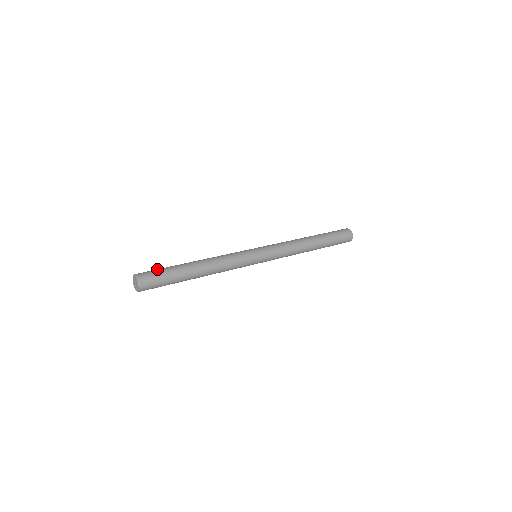
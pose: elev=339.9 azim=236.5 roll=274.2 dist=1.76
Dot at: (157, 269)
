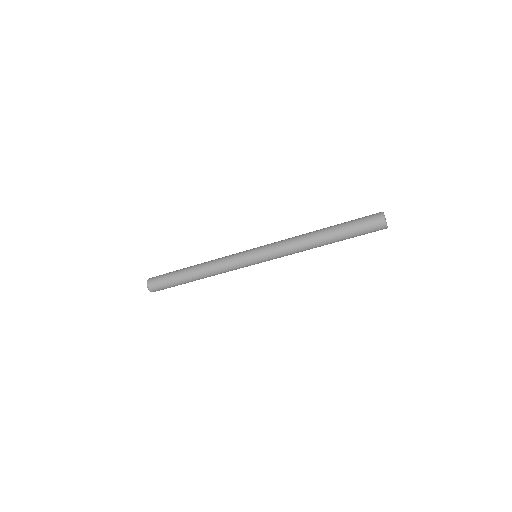
Dot at: occluded
